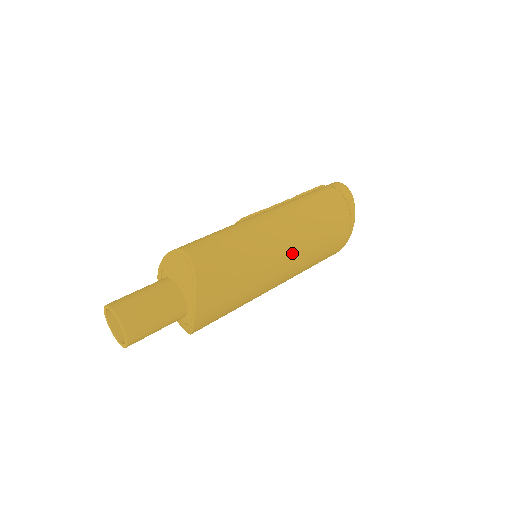
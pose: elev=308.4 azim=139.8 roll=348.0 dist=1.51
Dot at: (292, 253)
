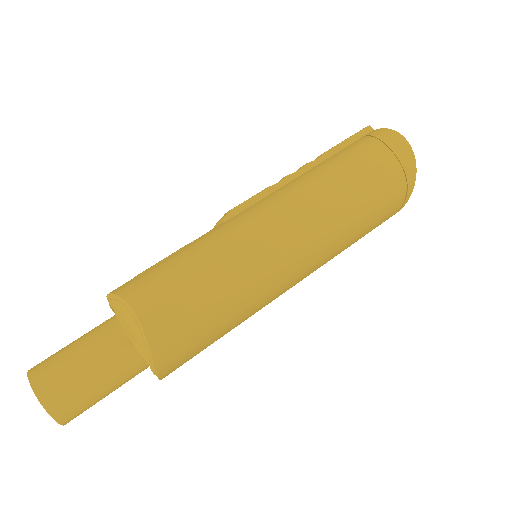
Dot at: (308, 264)
